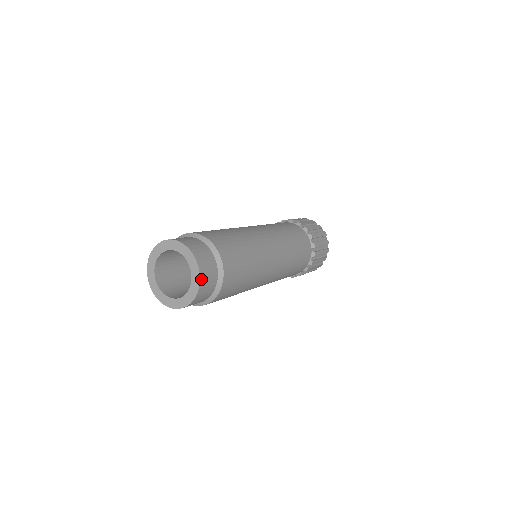
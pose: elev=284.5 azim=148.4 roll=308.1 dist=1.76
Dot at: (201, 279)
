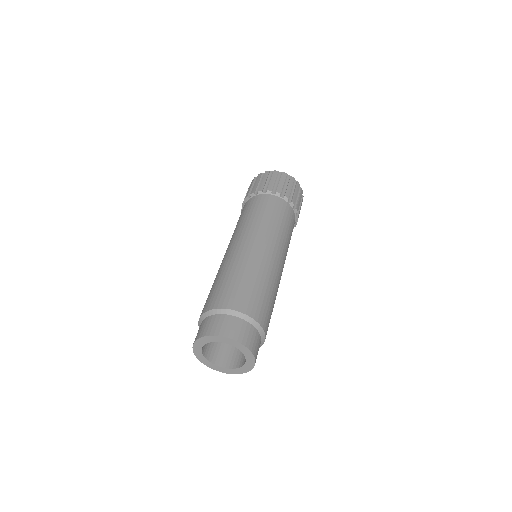
Dot at: (251, 368)
